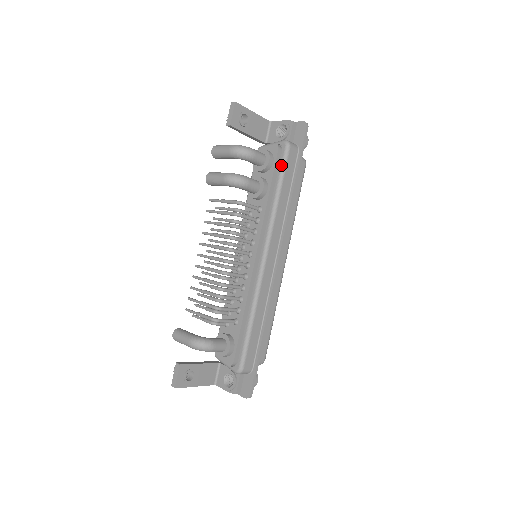
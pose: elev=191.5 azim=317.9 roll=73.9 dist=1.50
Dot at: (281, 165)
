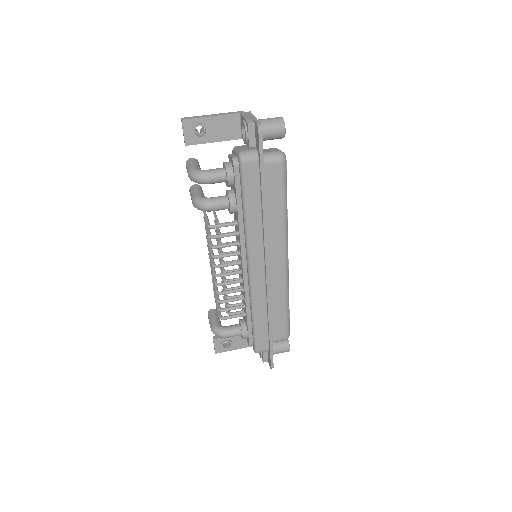
Dot at: (240, 182)
